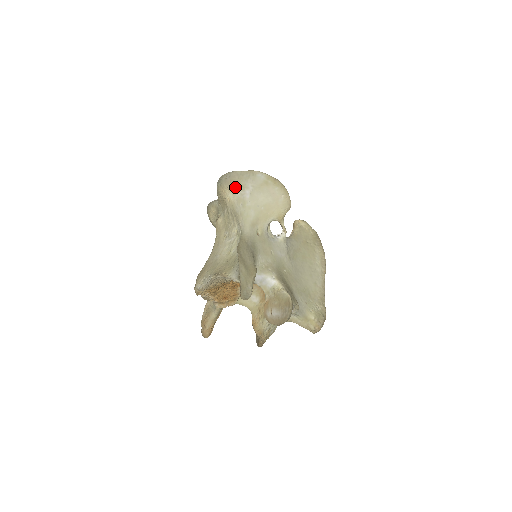
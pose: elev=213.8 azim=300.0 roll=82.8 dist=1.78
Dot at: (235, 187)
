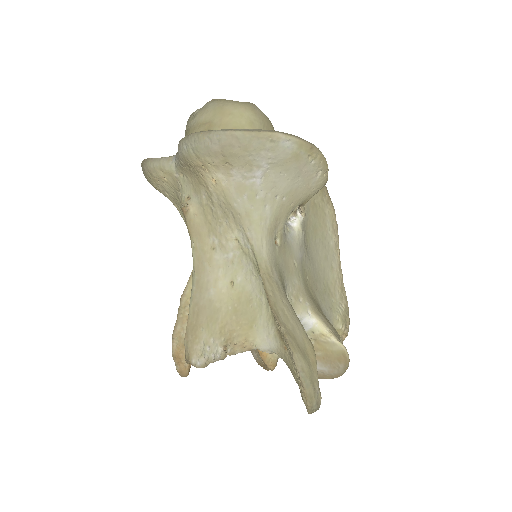
Dot at: (232, 164)
